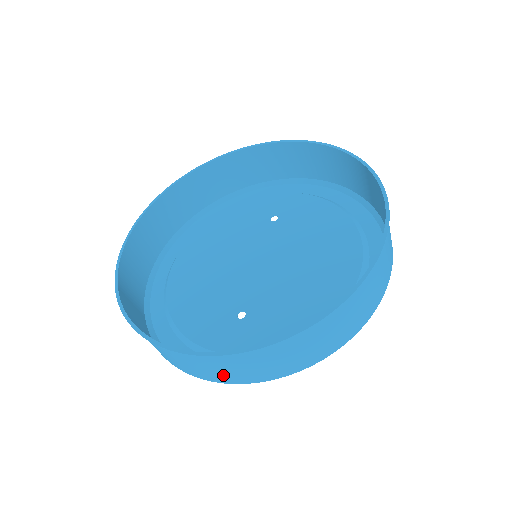
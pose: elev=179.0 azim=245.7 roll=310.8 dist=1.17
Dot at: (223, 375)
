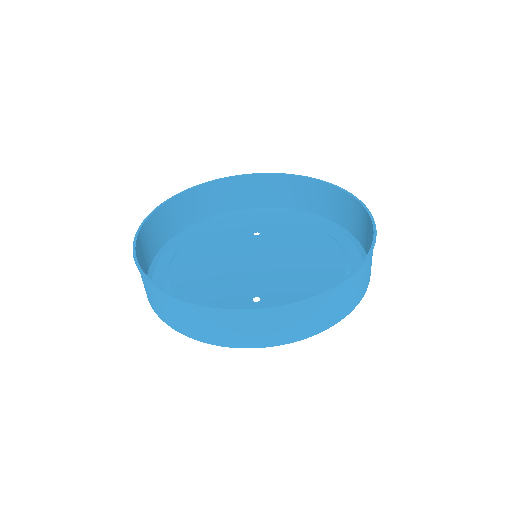
Dot at: (266, 335)
